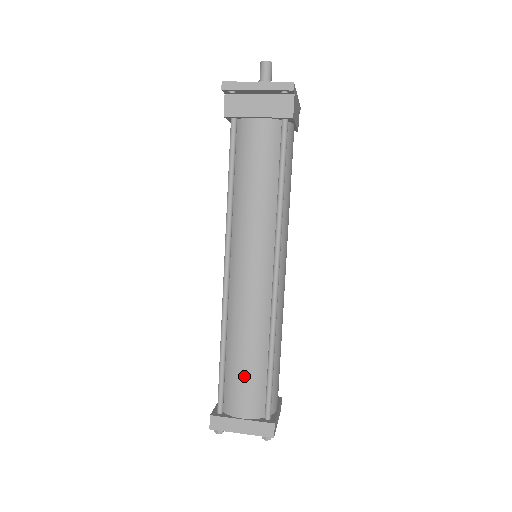
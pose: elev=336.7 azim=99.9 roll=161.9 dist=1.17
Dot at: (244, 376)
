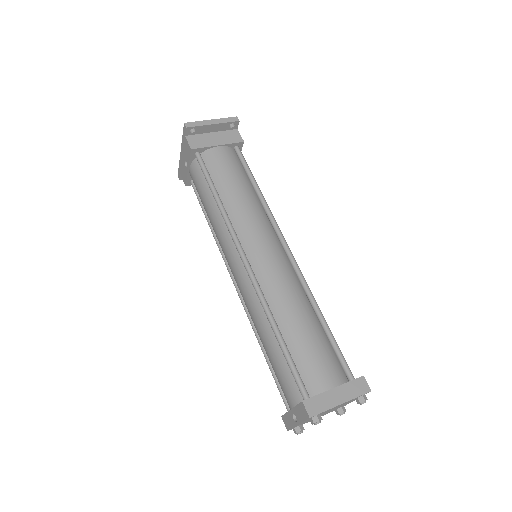
Dot at: (311, 344)
